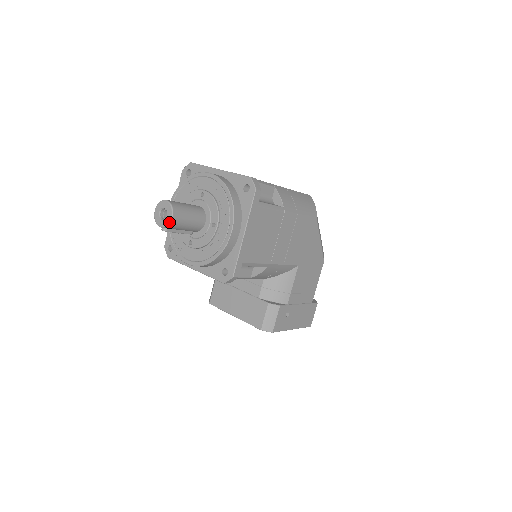
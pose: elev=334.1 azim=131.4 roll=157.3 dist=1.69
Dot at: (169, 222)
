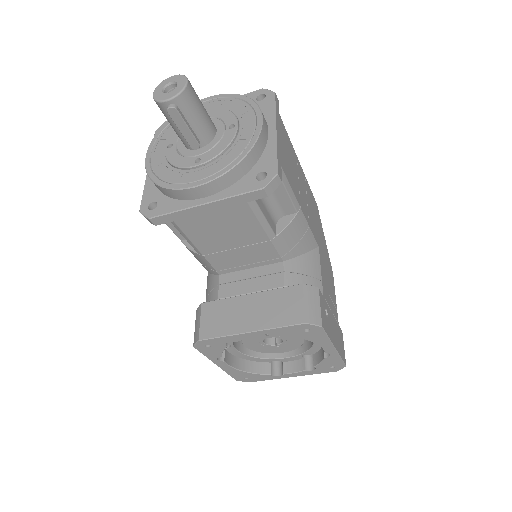
Dot at: (184, 87)
